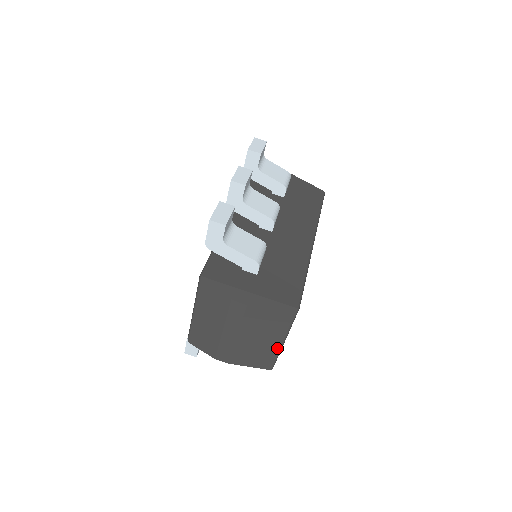
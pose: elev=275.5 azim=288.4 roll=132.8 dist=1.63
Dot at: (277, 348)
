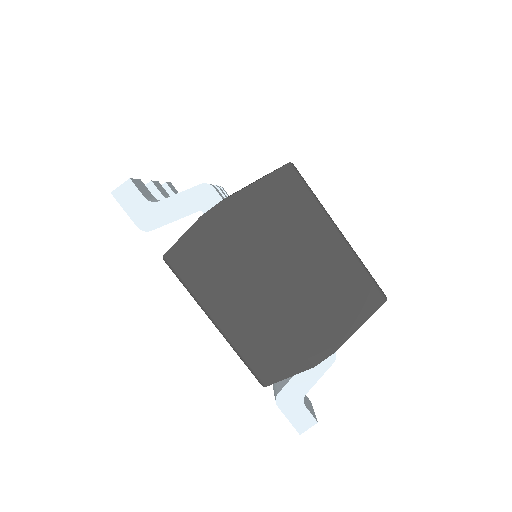
Dot at: (347, 253)
